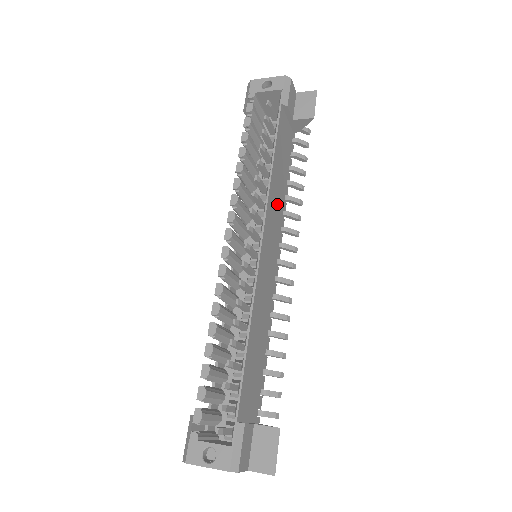
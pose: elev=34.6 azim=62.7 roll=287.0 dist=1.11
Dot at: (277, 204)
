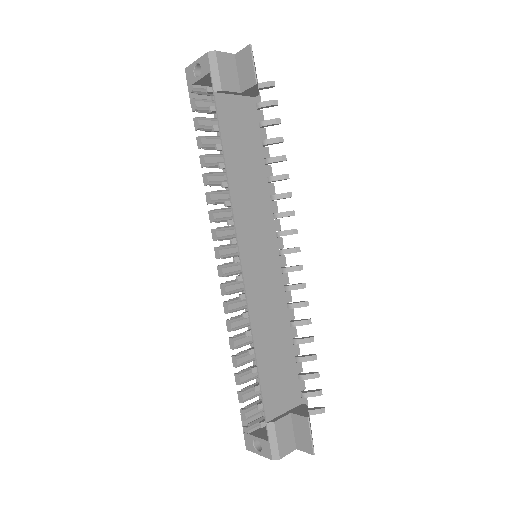
Dot at: (254, 200)
